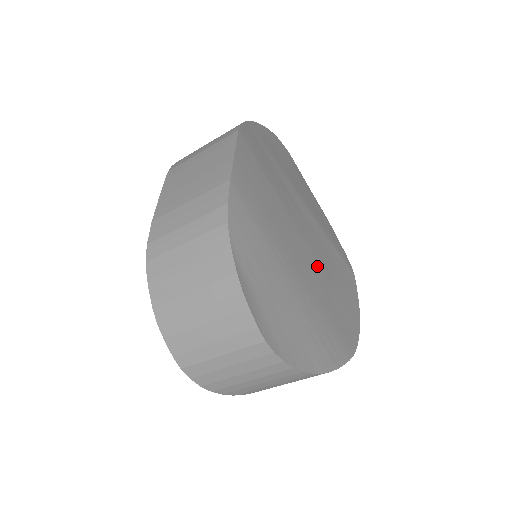
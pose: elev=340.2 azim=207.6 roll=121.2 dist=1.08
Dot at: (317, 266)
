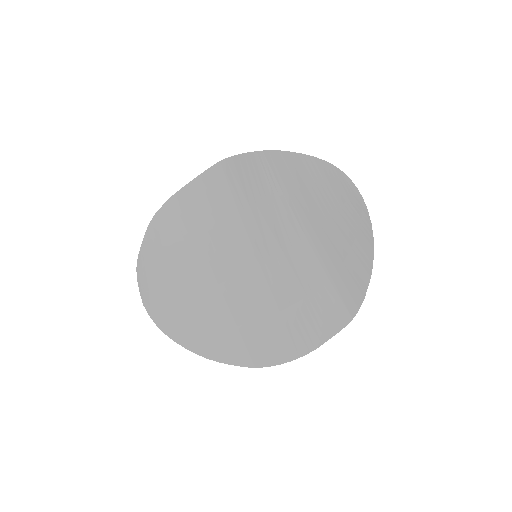
Dot at: (263, 287)
